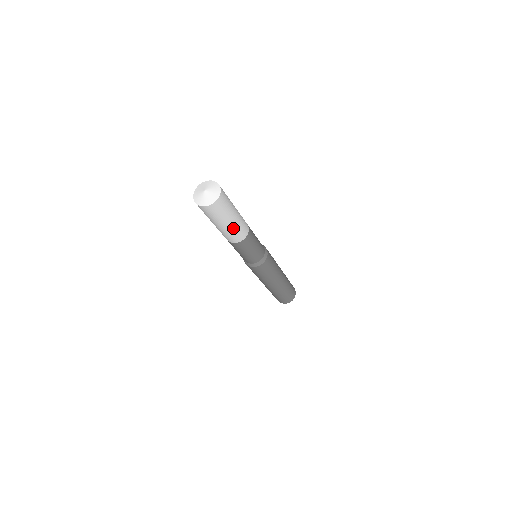
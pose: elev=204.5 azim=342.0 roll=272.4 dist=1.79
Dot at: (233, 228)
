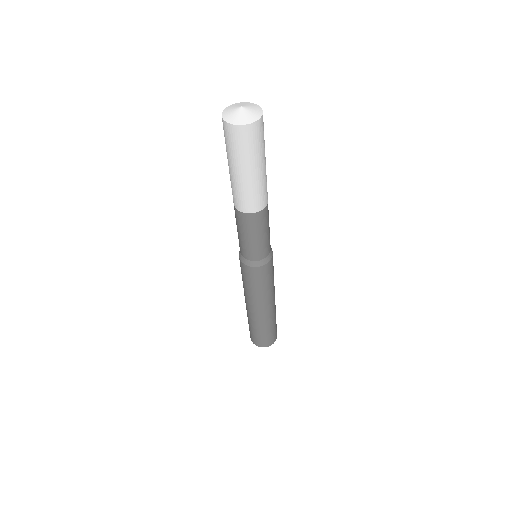
Dot at: (241, 185)
